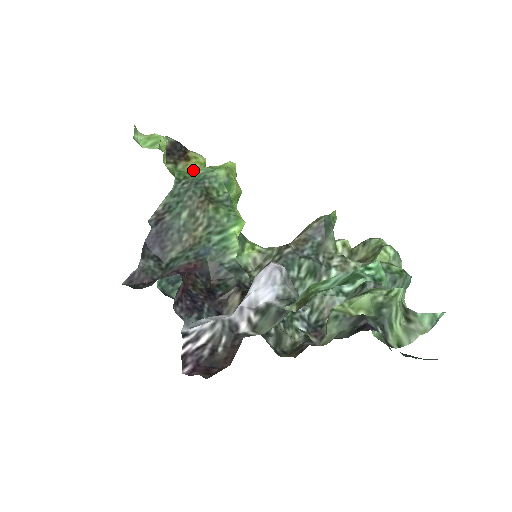
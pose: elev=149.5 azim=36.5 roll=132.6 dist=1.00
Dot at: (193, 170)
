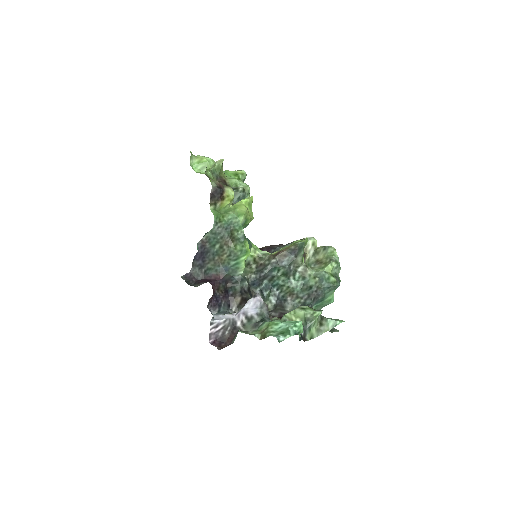
Dot at: (225, 206)
